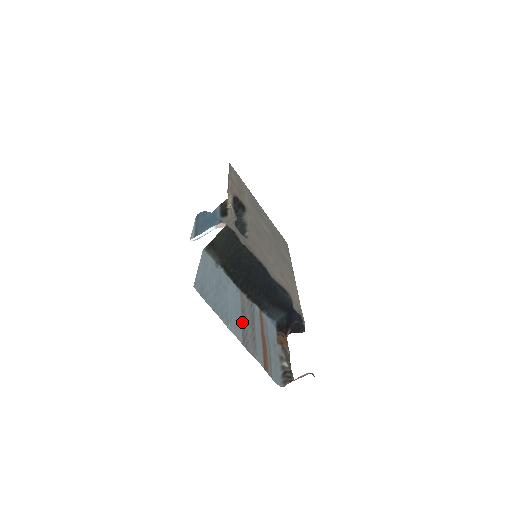
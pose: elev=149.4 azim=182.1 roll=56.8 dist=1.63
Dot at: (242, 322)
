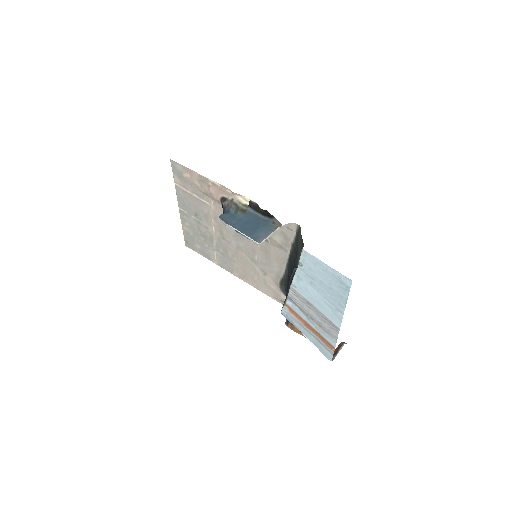
Dot at: (320, 312)
